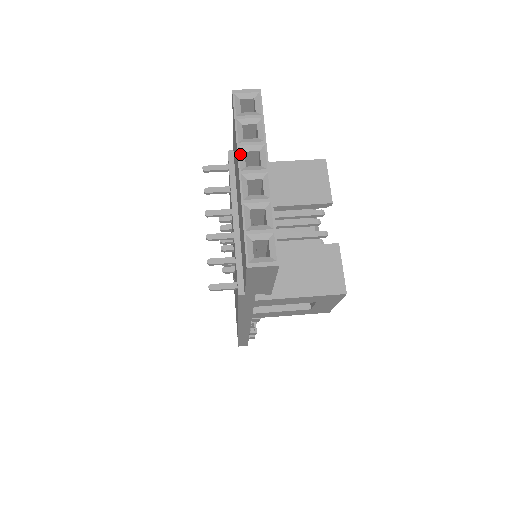
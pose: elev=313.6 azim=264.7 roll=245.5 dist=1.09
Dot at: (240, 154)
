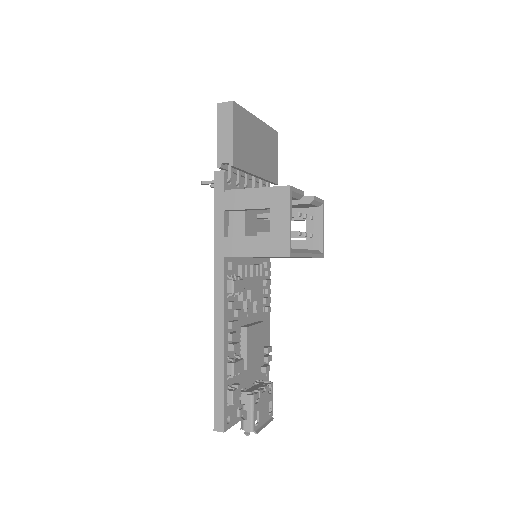
Dot at: occluded
